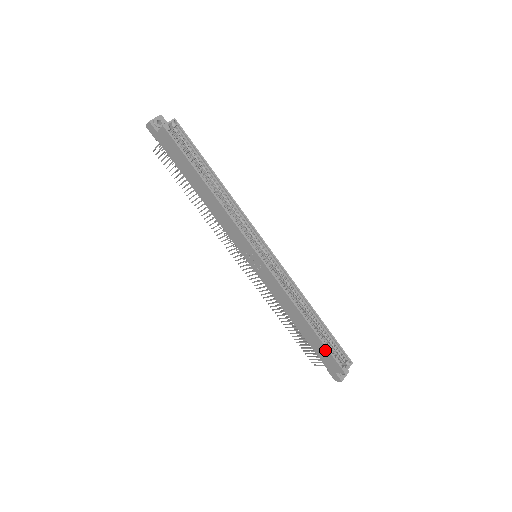
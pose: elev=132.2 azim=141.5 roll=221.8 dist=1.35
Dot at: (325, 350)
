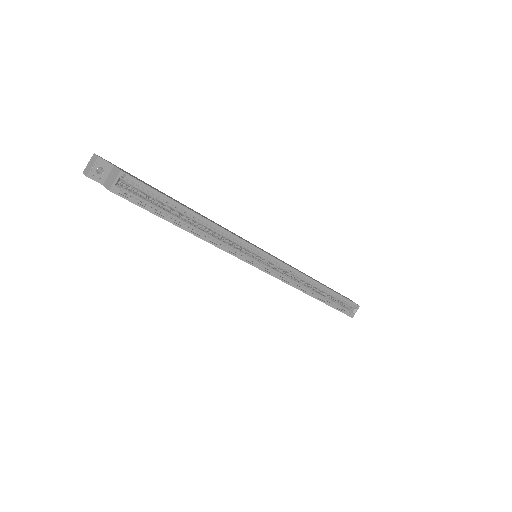
Dot at: occluded
